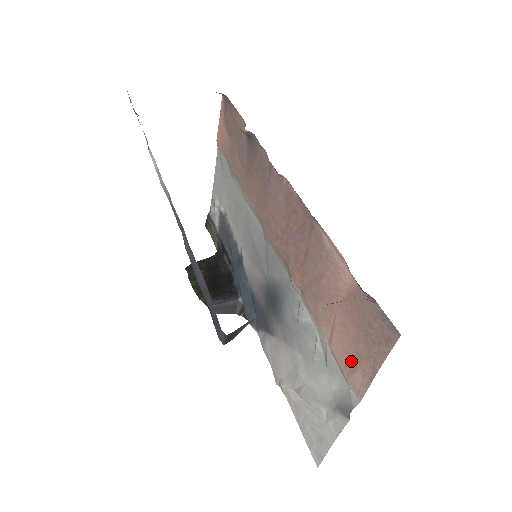
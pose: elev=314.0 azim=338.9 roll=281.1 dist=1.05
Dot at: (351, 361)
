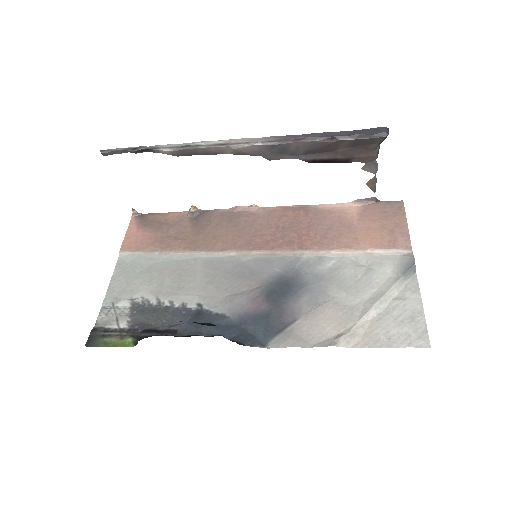
Dot at: (389, 238)
